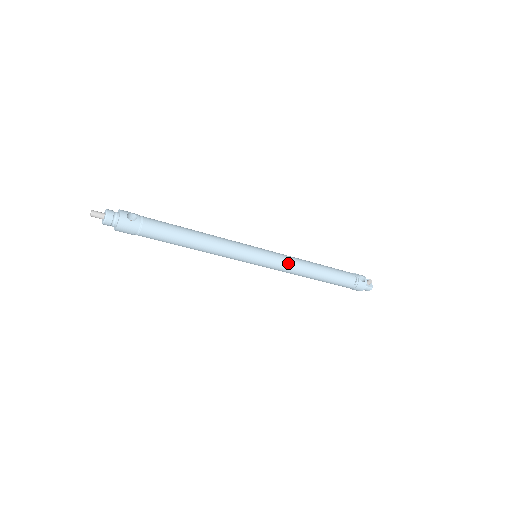
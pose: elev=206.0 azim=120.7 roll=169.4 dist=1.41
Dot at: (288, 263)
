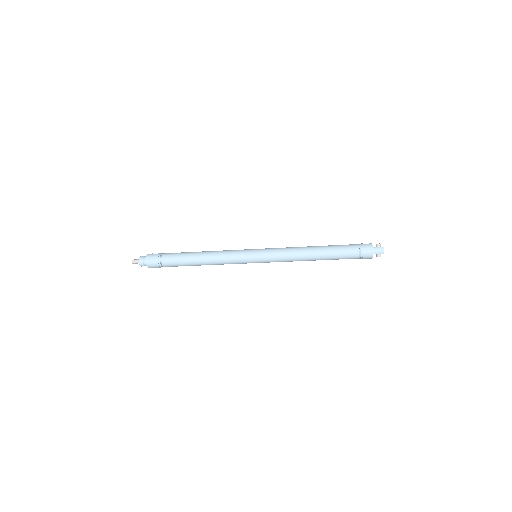
Dot at: (282, 249)
